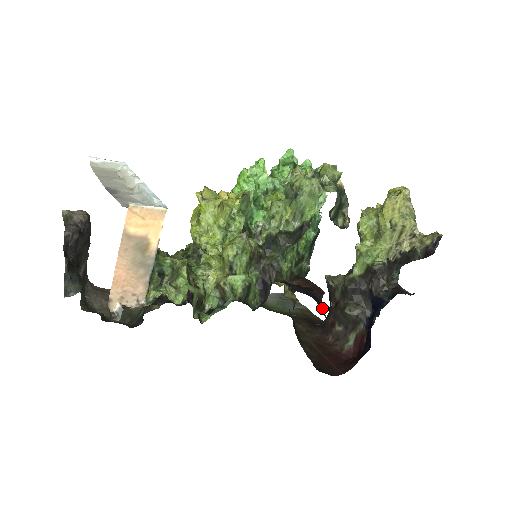
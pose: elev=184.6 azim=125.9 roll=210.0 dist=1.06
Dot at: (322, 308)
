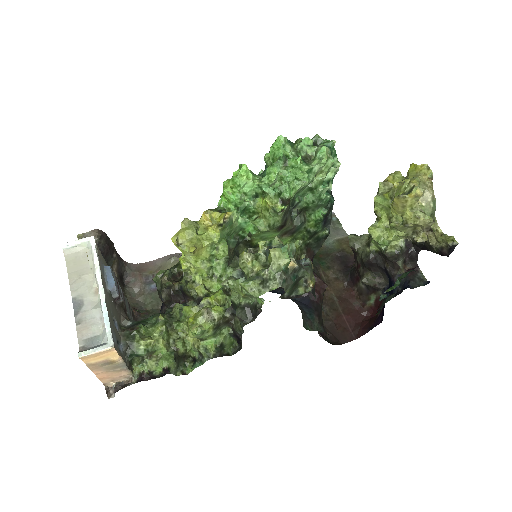
Dot at: (316, 315)
